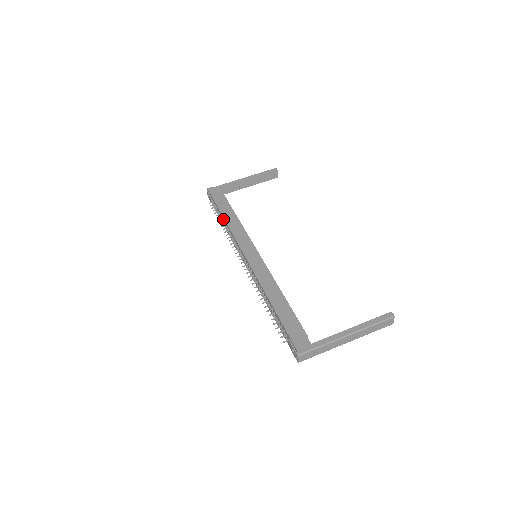
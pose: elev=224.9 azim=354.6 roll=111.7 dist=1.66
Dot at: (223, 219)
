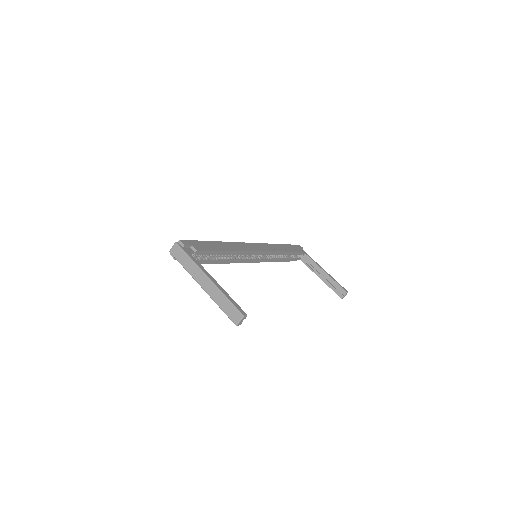
Dot at: occluded
